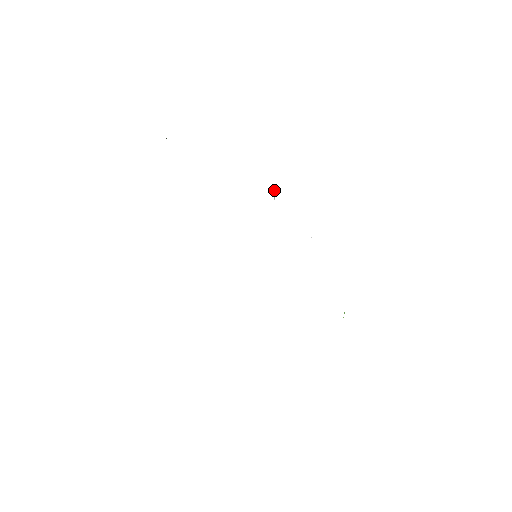
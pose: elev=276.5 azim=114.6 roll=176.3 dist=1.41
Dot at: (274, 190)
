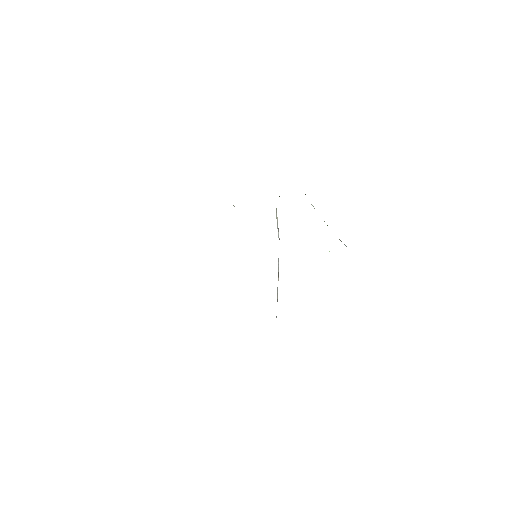
Dot at: occluded
